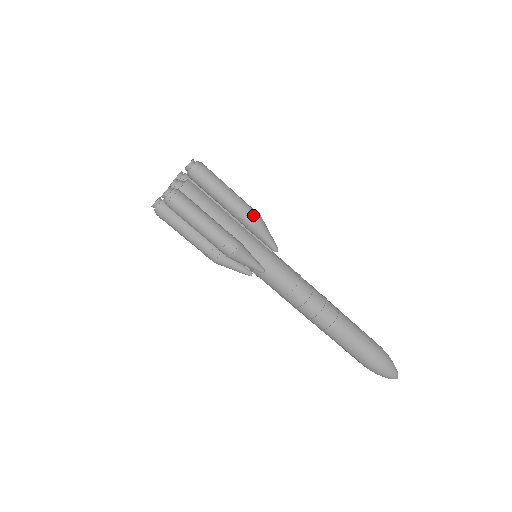
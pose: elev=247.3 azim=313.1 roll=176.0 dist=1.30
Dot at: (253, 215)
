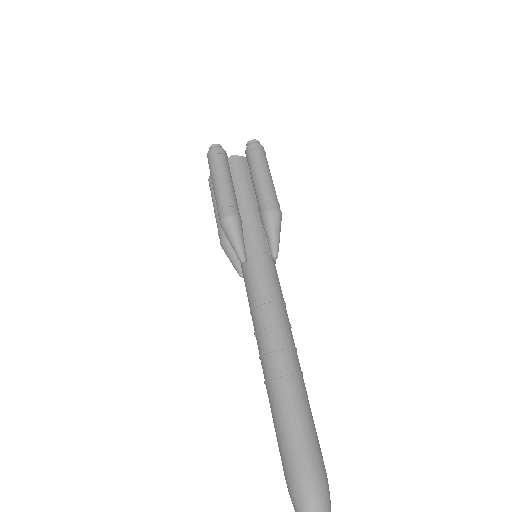
Dot at: (271, 204)
